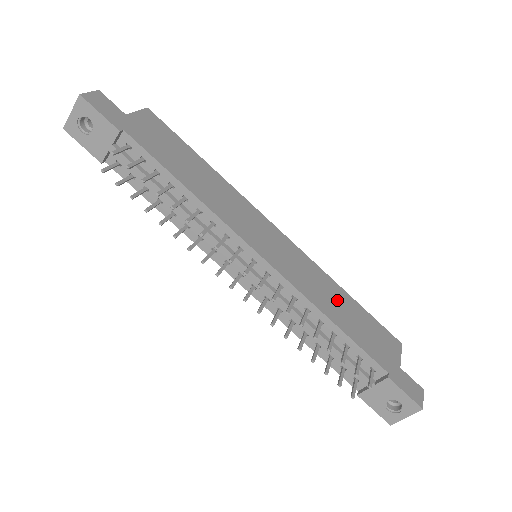
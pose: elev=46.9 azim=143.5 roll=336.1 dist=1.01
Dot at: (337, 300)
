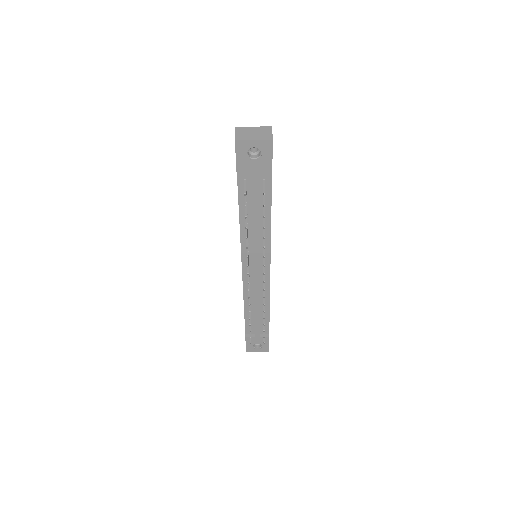
Dot at: occluded
